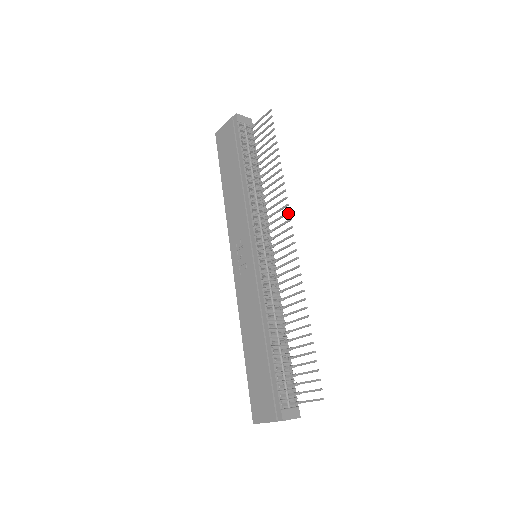
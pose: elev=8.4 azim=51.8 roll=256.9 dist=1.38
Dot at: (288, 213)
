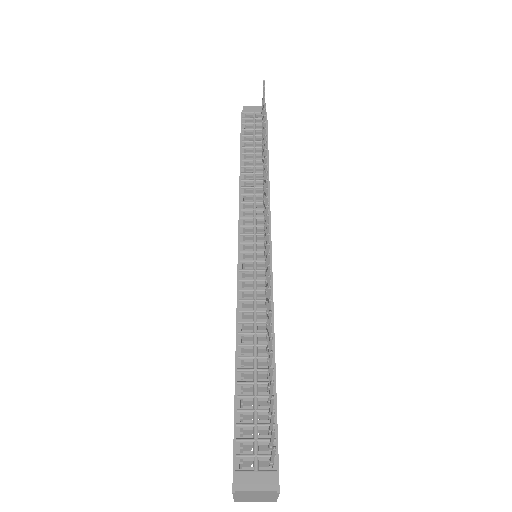
Dot at: (266, 182)
